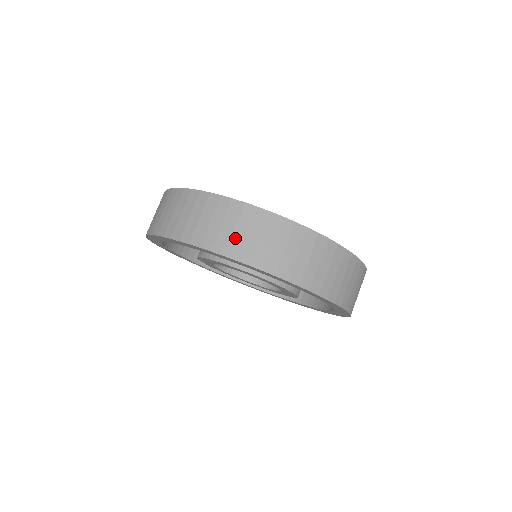
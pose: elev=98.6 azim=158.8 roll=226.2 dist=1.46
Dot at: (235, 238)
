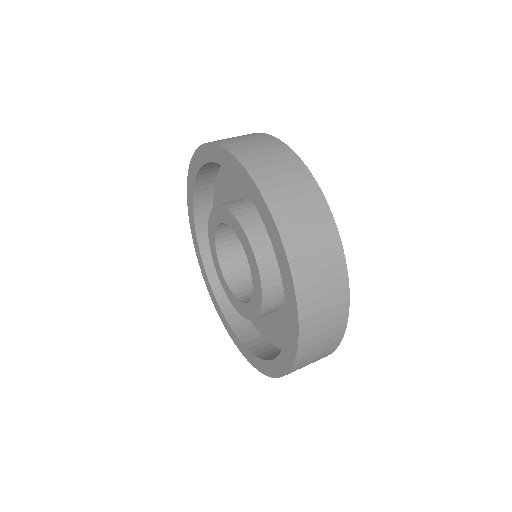
Dot at: (236, 140)
